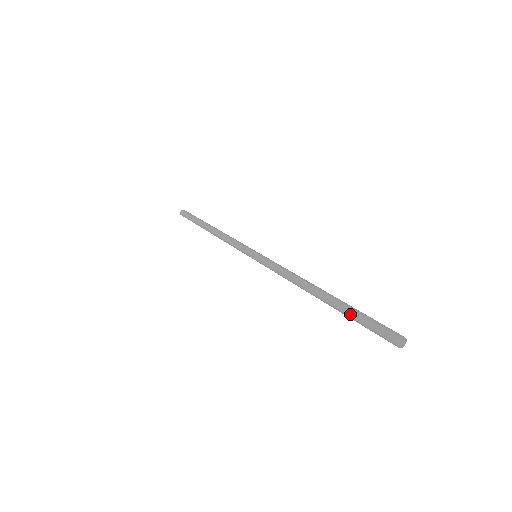
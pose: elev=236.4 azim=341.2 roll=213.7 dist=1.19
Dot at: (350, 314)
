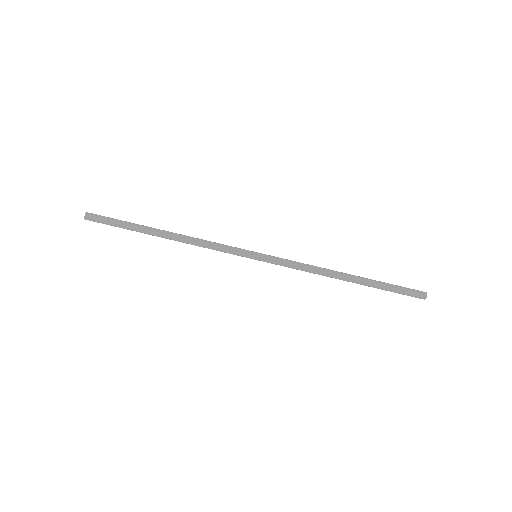
Dot at: (384, 288)
